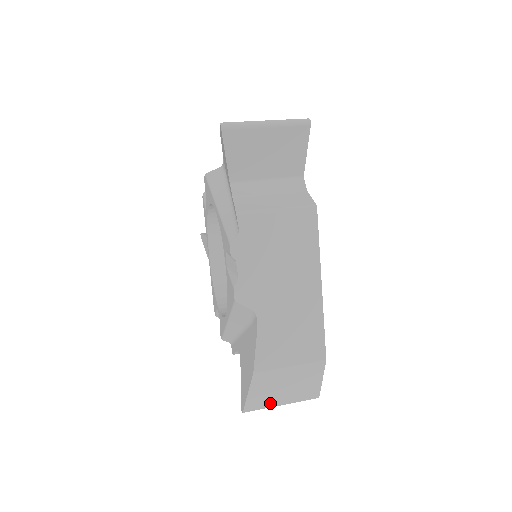
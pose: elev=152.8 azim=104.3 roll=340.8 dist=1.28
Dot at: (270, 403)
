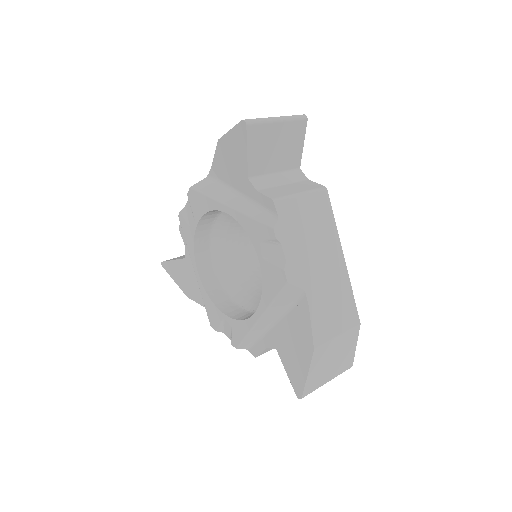
Dot at: (321, 382)
